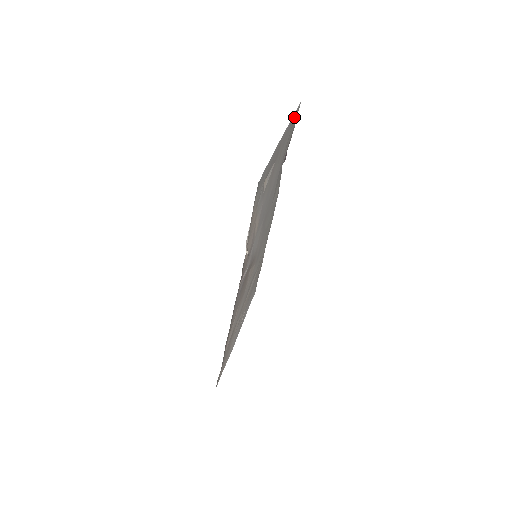
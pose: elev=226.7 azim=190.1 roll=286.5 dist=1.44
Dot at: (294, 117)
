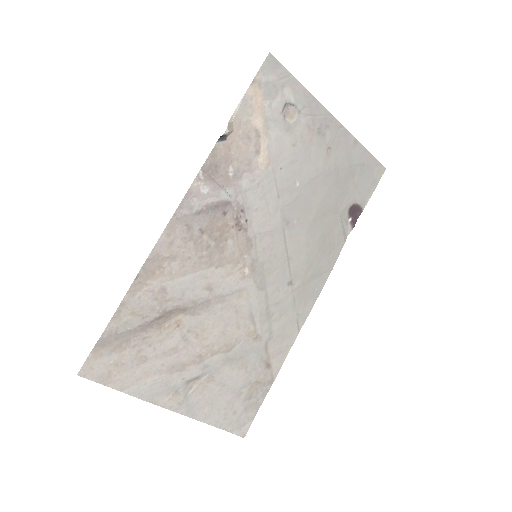
Dot at: (366, 158)
